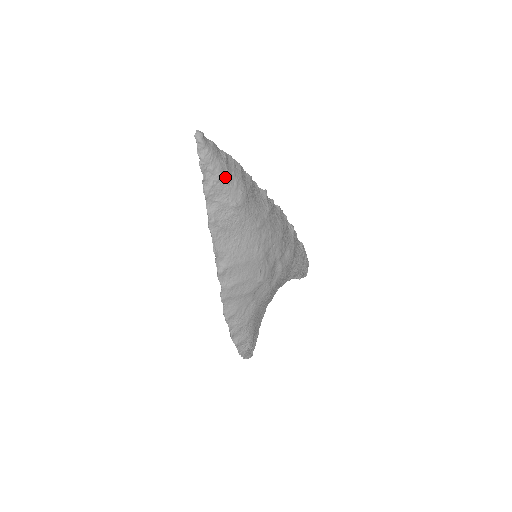
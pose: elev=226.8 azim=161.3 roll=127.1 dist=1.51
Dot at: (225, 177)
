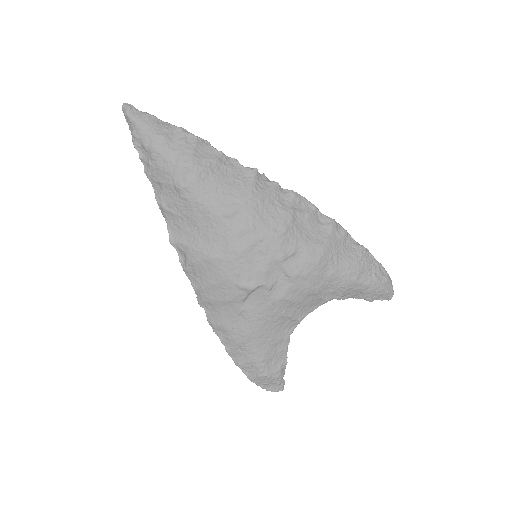
Dot at: (162, 153)
